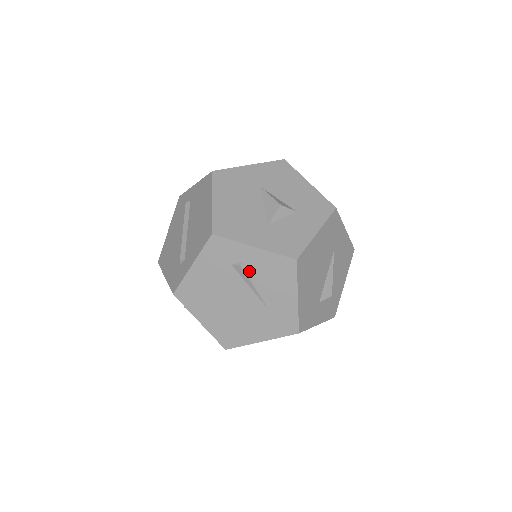
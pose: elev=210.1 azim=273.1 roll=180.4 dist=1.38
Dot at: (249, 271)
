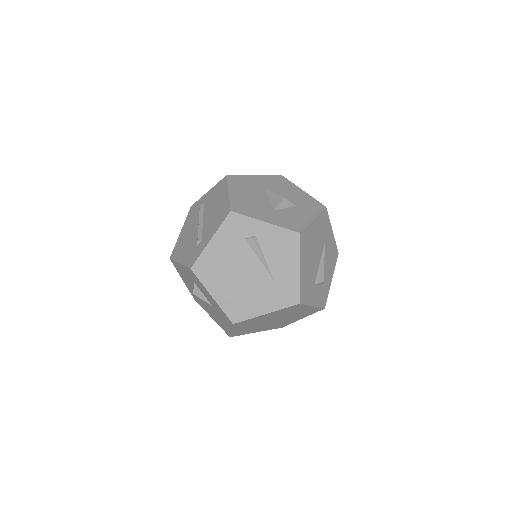
Dot at: (259, 244)
